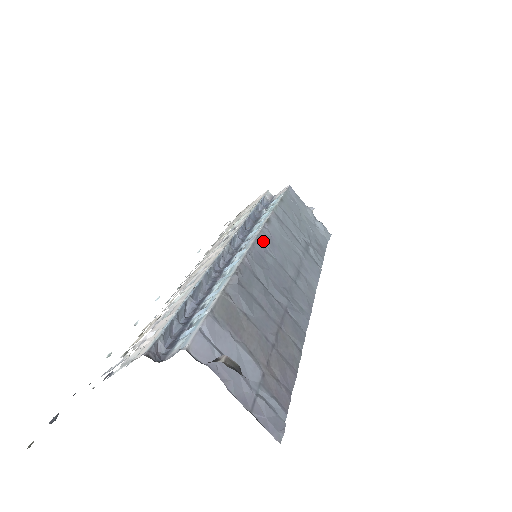
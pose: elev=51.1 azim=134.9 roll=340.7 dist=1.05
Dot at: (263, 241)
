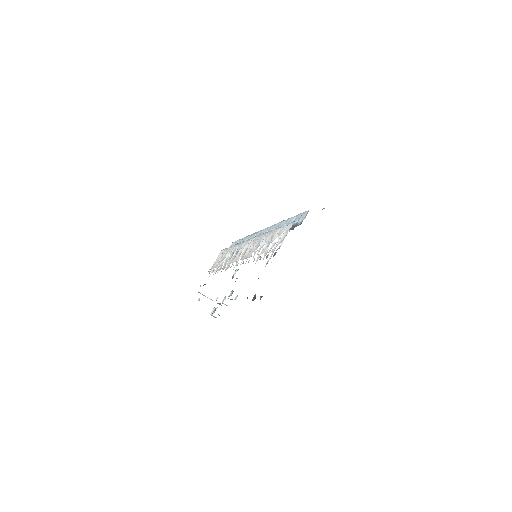
Dot at: occluded
